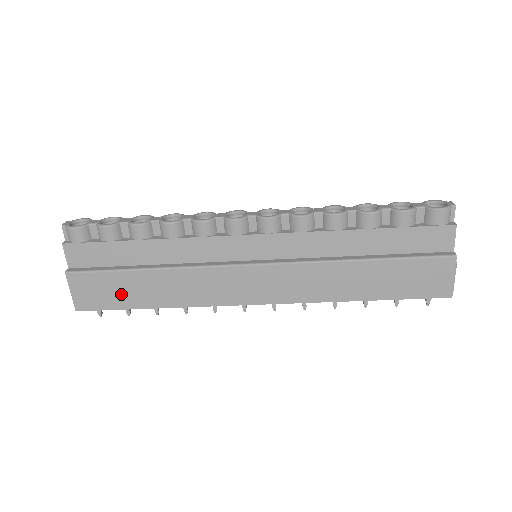
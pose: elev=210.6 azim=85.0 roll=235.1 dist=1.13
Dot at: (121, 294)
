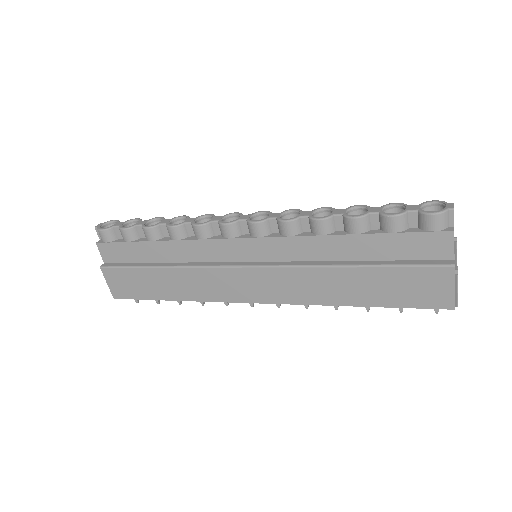
Dot at: (143, 287)
